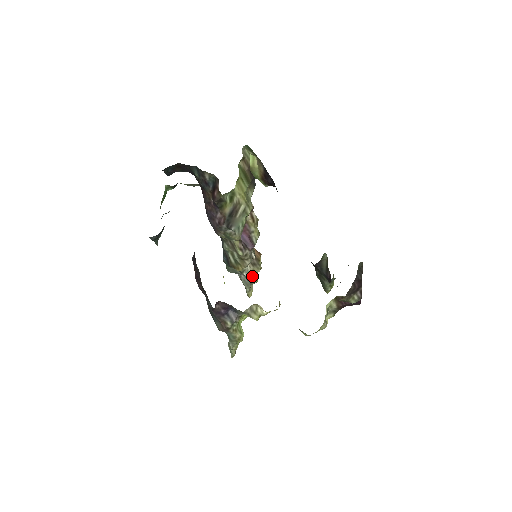
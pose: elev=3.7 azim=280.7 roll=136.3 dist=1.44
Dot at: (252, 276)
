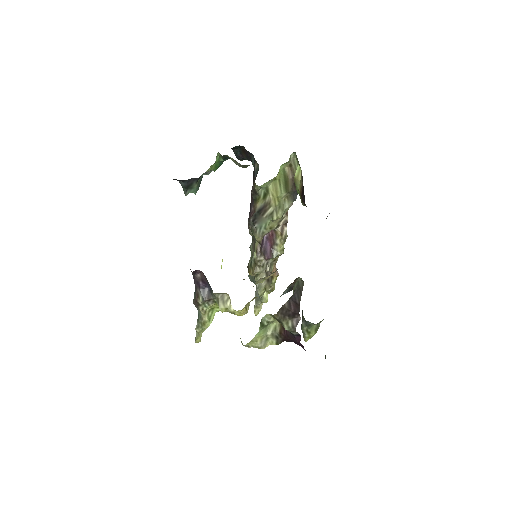
Dot at: (262, 291)
